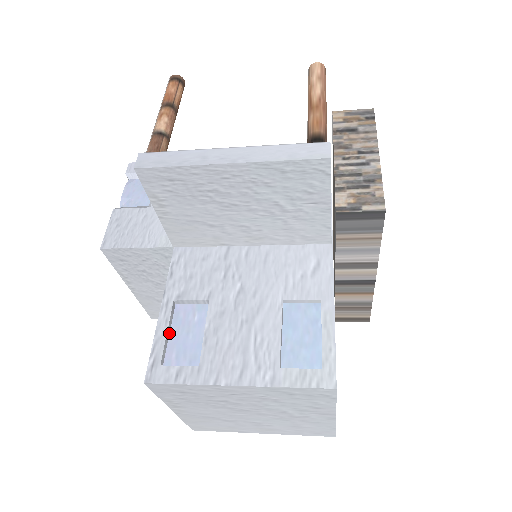
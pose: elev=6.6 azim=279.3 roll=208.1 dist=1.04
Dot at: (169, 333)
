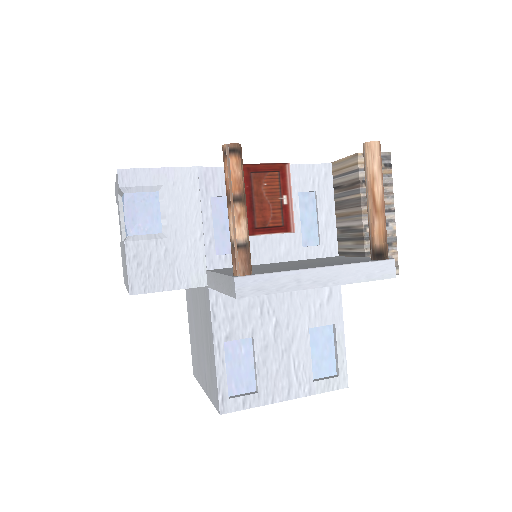
Dot at: (224, 368)
